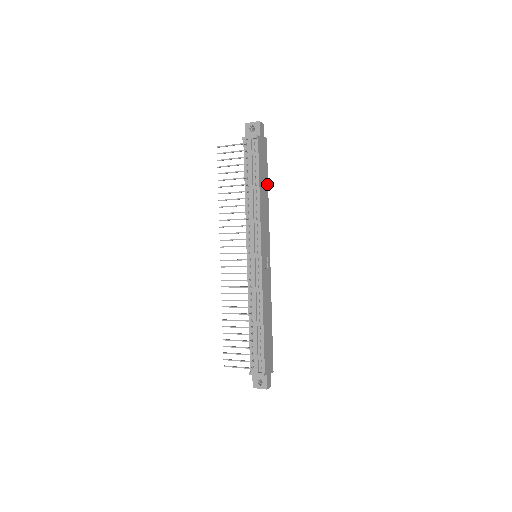
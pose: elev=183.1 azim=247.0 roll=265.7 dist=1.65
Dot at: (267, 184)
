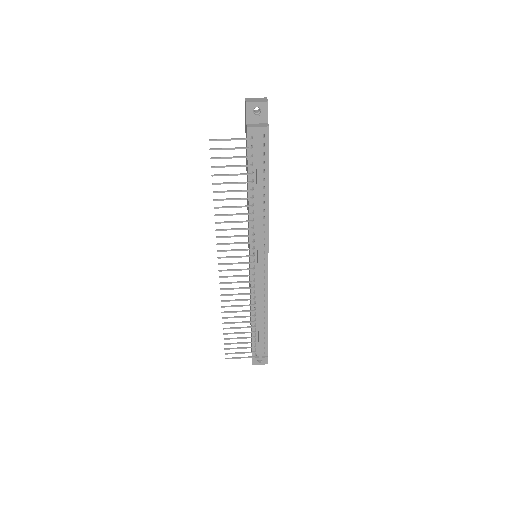
Dot at: occluded
